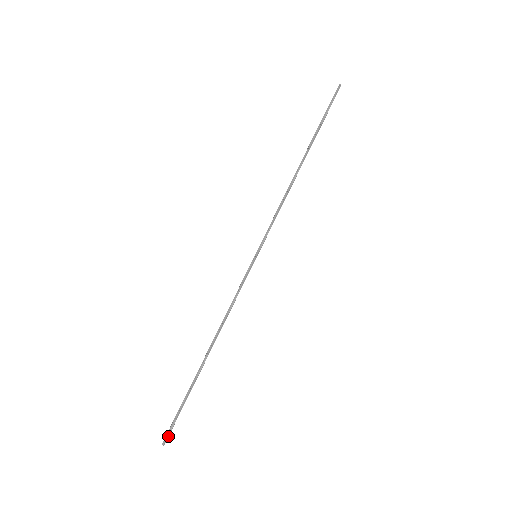
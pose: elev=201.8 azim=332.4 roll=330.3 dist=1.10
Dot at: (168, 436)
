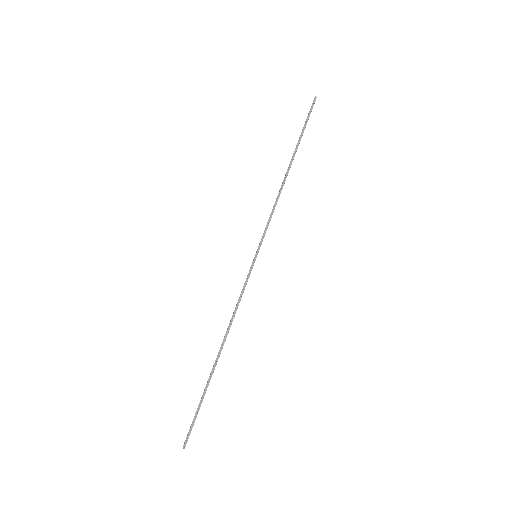
Dot at: occluded
